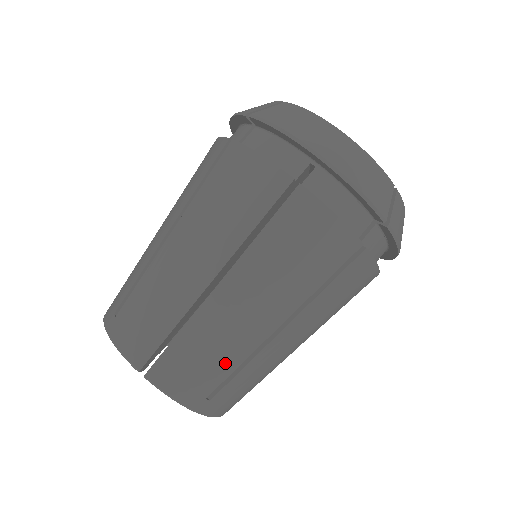
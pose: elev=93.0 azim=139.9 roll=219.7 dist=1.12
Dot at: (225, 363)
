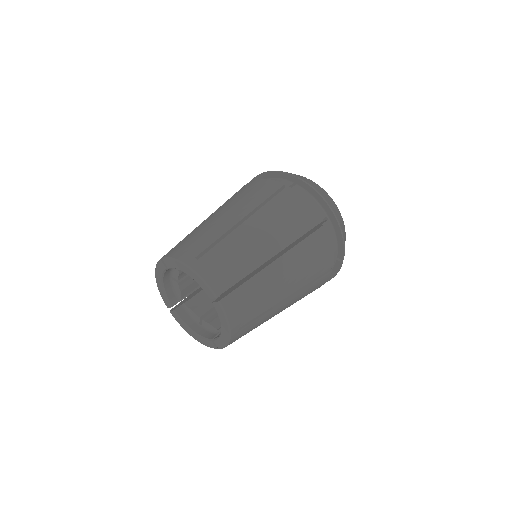
Dot at: (208, 238)
